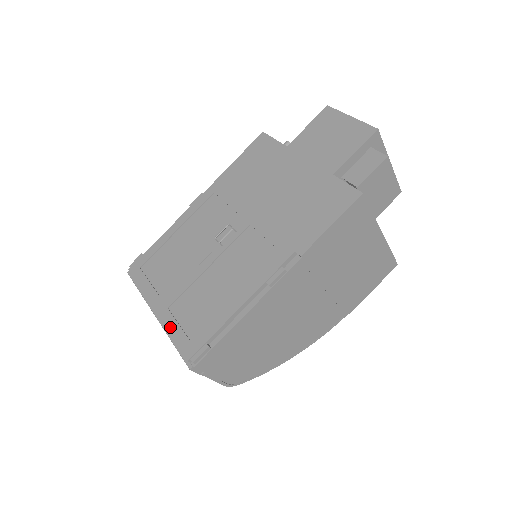
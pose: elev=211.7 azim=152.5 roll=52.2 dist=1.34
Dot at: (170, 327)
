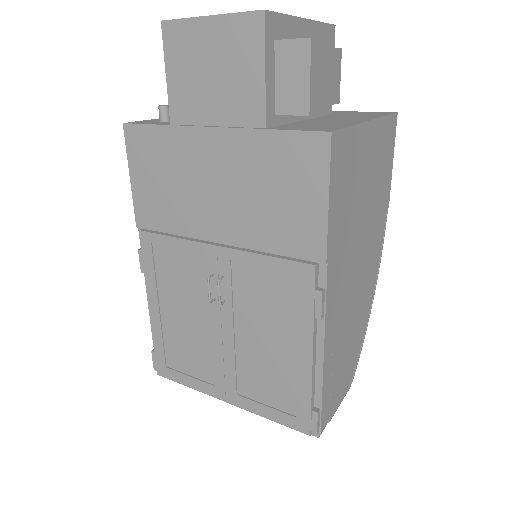
Dot at: (259, 412)
